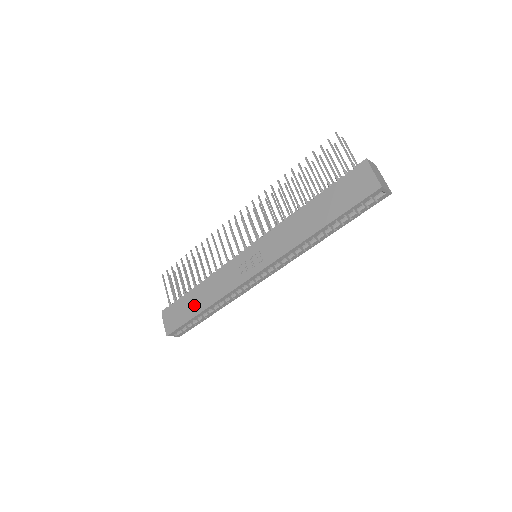
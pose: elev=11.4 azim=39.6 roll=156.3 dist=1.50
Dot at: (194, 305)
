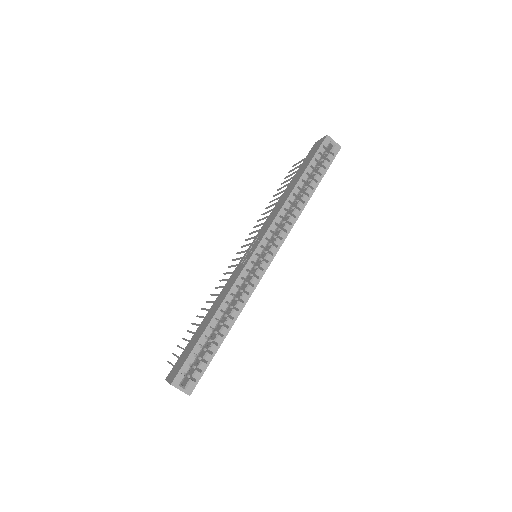
Dot at: (201, 329)
